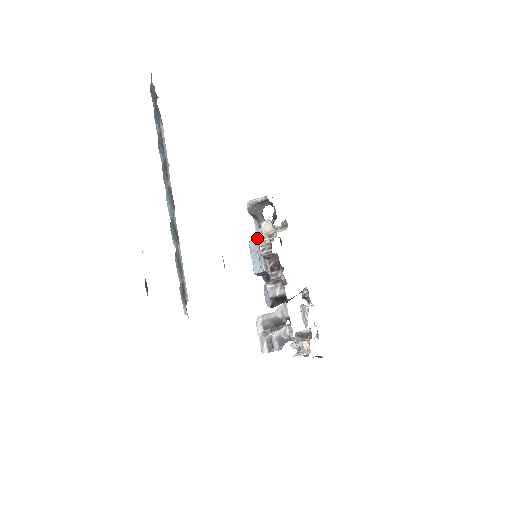
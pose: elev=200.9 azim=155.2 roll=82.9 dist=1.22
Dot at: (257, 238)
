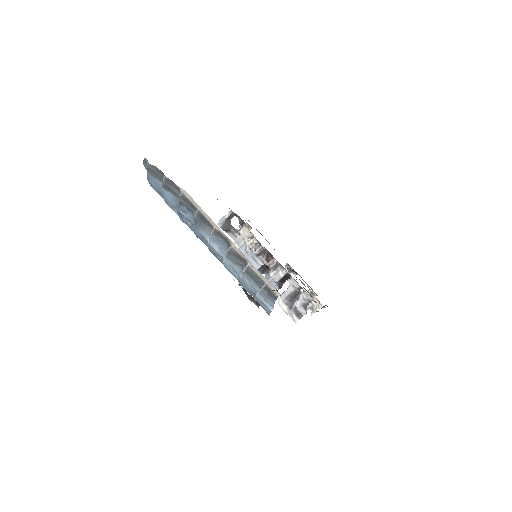
Dot at: (239, 245)
